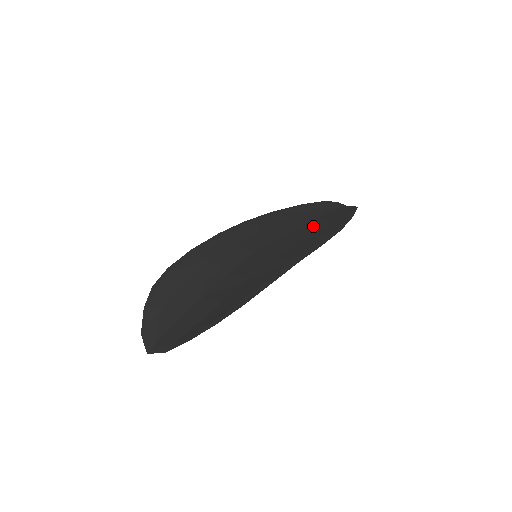
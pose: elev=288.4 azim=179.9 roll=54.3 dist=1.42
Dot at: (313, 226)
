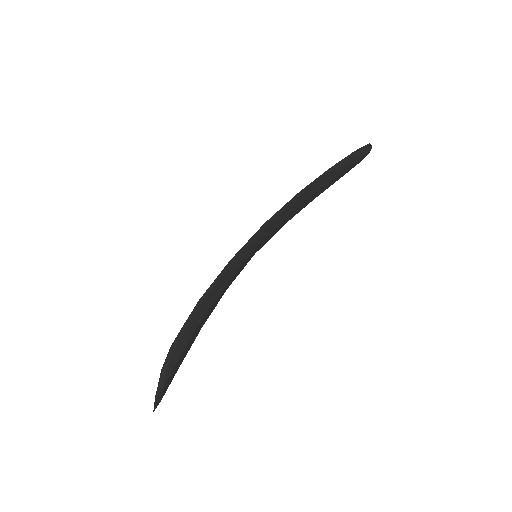
Dot at: occluded
